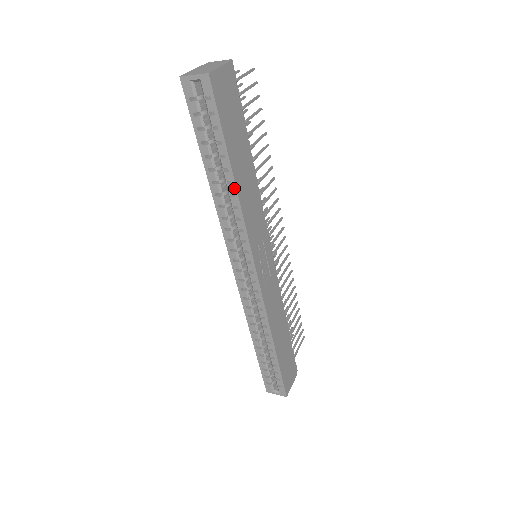
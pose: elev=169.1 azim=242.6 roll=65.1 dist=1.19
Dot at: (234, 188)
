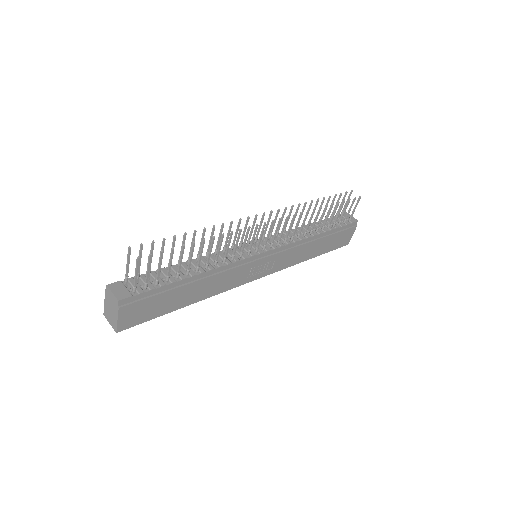
Dot at: (196, 301)
